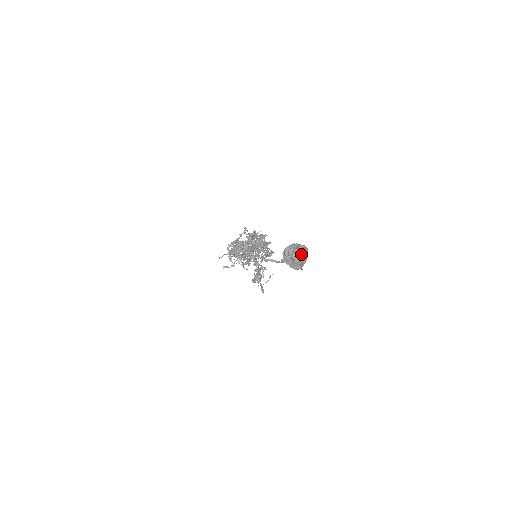
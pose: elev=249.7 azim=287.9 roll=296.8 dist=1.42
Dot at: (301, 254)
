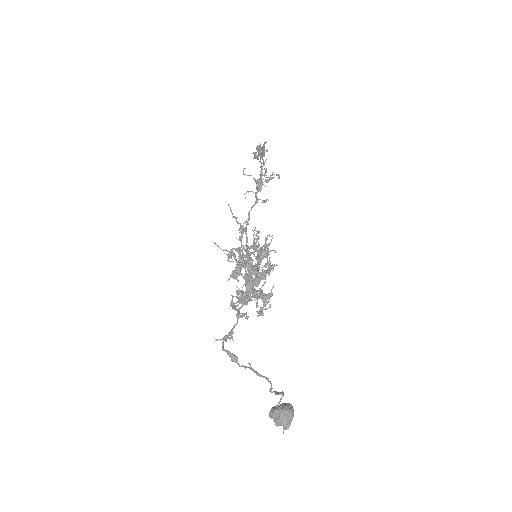
Dot at: (285, 426)
